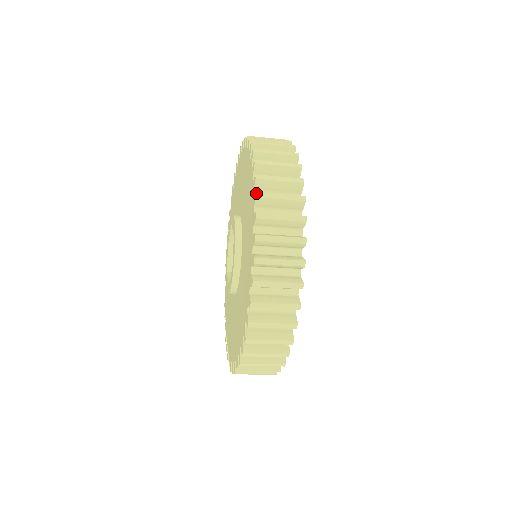
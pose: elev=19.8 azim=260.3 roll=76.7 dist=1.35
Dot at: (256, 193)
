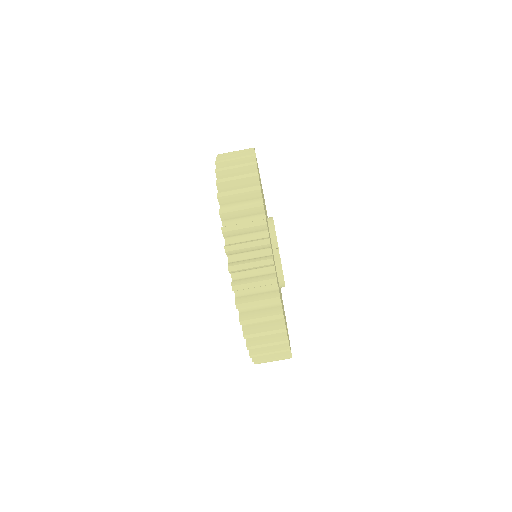
Dot at: occluded
